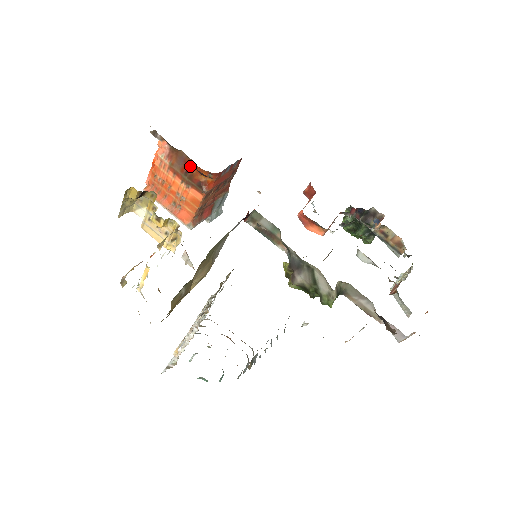
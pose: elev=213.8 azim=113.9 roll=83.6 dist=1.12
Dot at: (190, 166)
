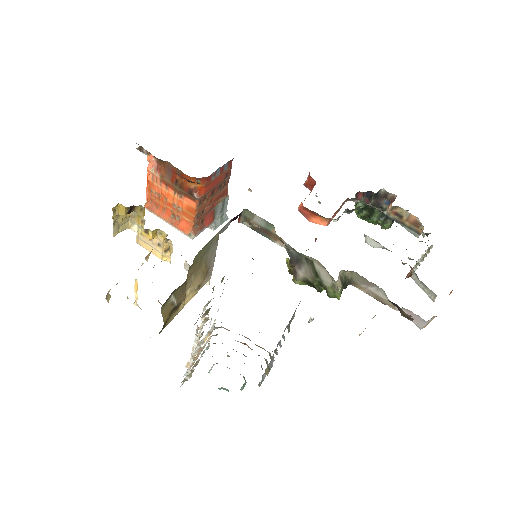
Dot at: (178, 175)
